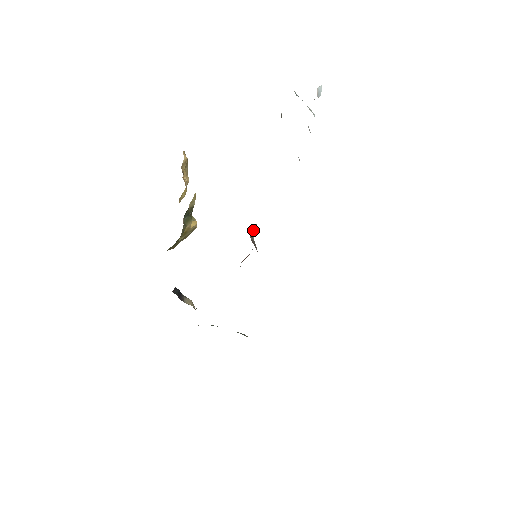
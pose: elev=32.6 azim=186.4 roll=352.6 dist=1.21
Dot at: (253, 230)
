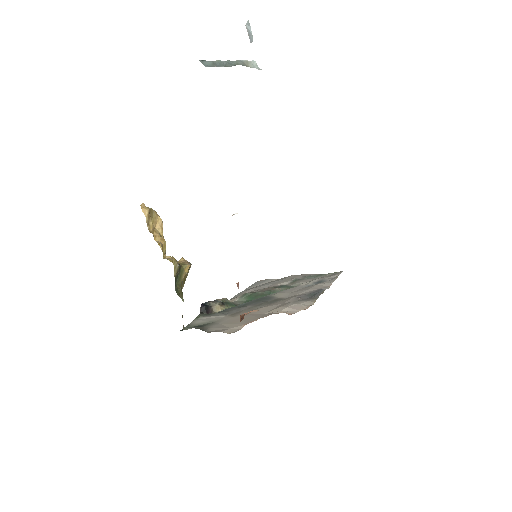
Dot at: occluded
